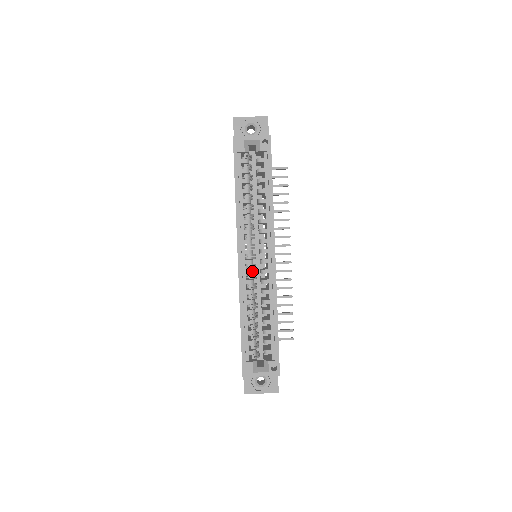
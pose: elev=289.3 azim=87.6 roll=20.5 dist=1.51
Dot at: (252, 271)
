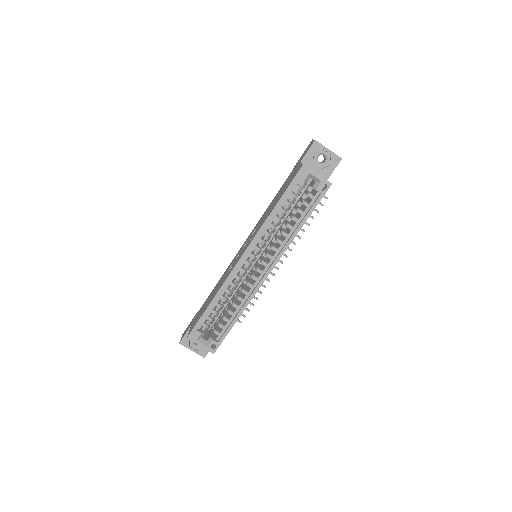
Dot at: (245, 271)
